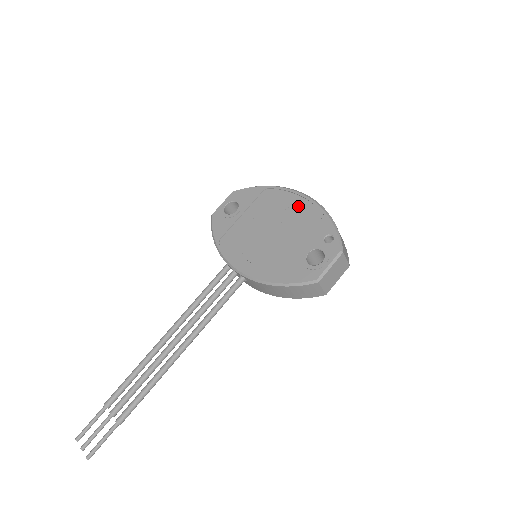
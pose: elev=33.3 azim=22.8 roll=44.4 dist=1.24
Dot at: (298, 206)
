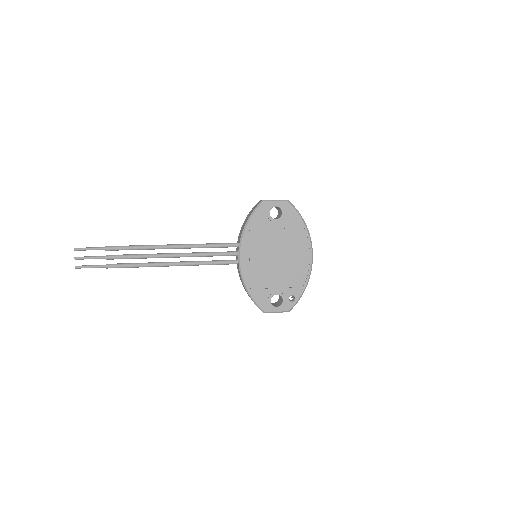
Dot at: (302, 261)
